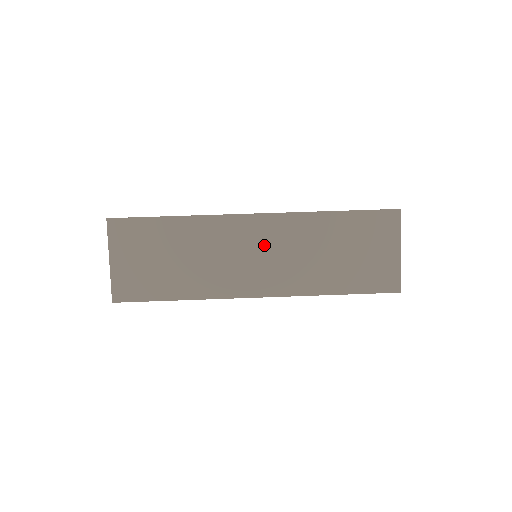
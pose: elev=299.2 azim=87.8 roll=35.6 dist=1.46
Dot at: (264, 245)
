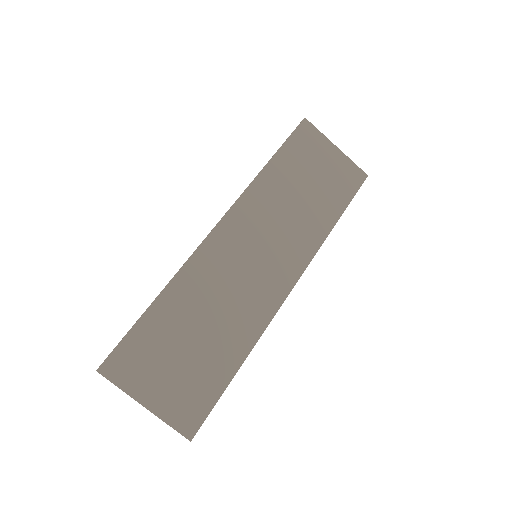
Dot at: (252, 241)
